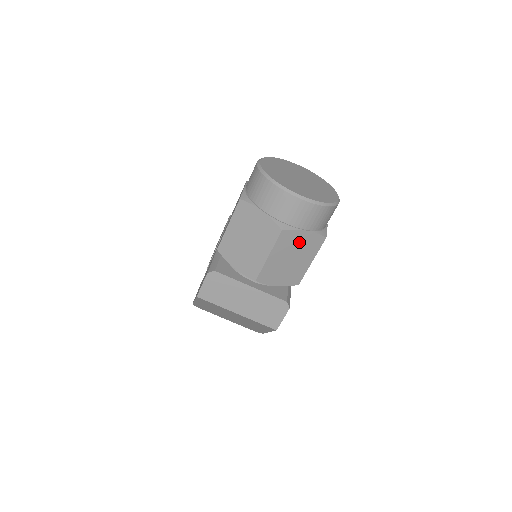
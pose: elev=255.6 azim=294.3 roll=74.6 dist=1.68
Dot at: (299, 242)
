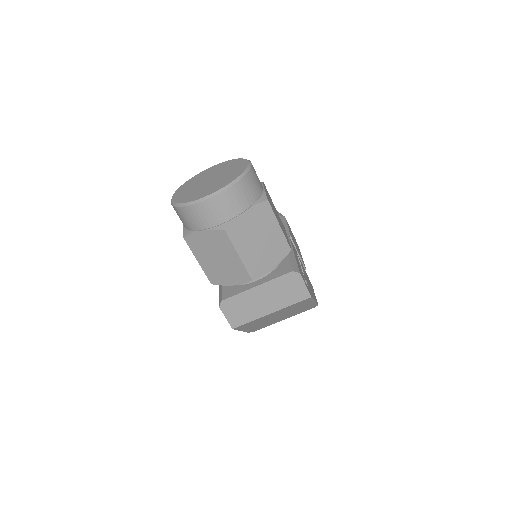
Dot at: (250, 224)
